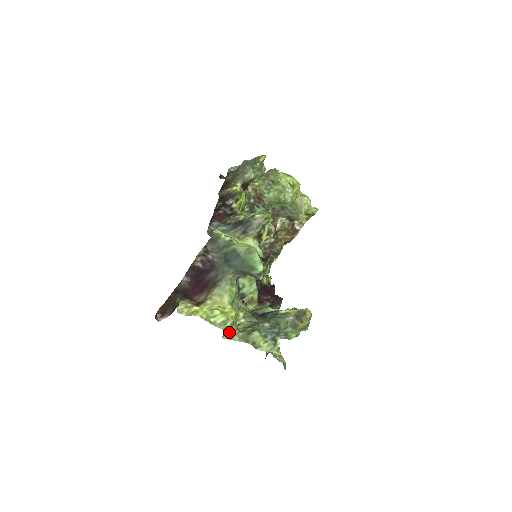
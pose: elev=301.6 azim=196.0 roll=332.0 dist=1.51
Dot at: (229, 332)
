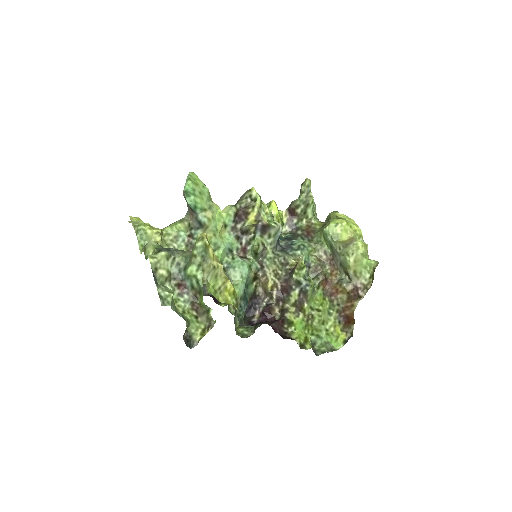
Dot at: (144, 245)
